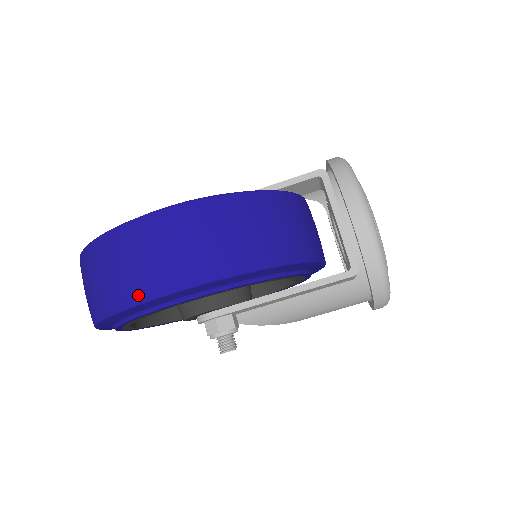
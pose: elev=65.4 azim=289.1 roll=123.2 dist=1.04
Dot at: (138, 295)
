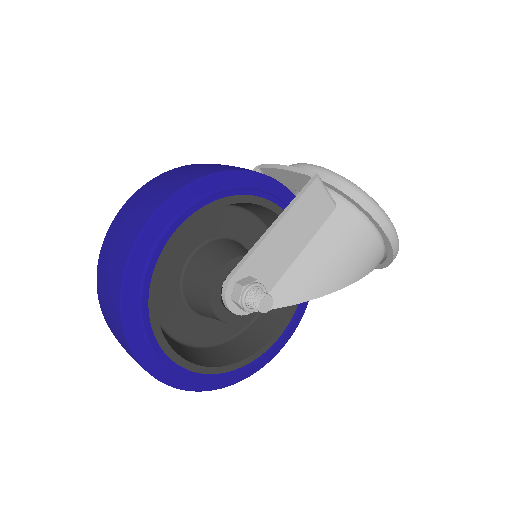
Dot at: (135, 234)
